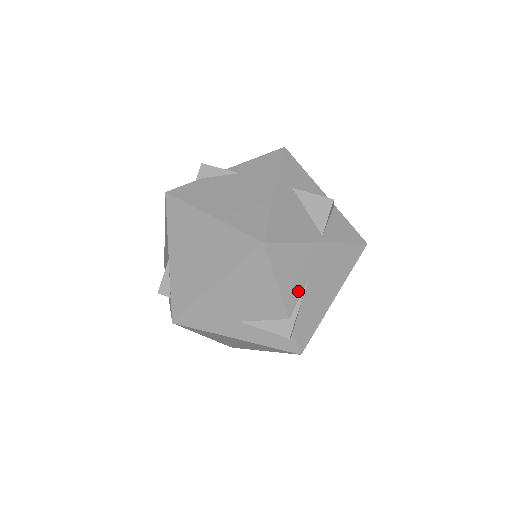
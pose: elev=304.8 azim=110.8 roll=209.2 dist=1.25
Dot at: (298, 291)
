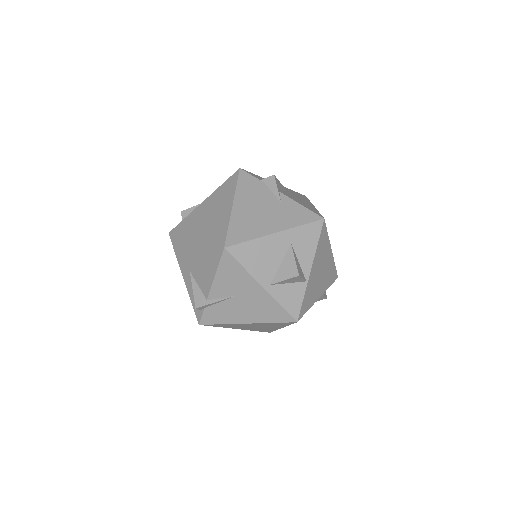
Dot at: (225, 293)
